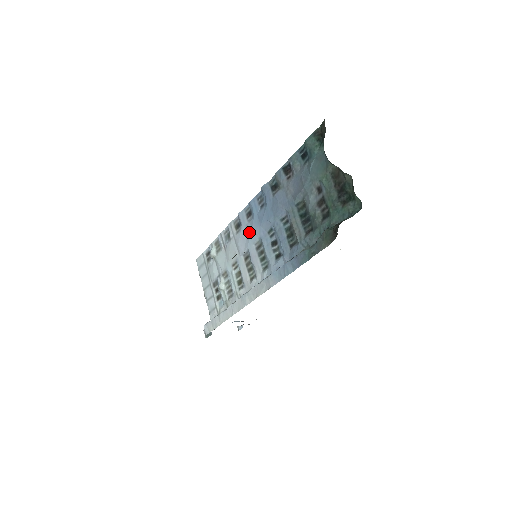
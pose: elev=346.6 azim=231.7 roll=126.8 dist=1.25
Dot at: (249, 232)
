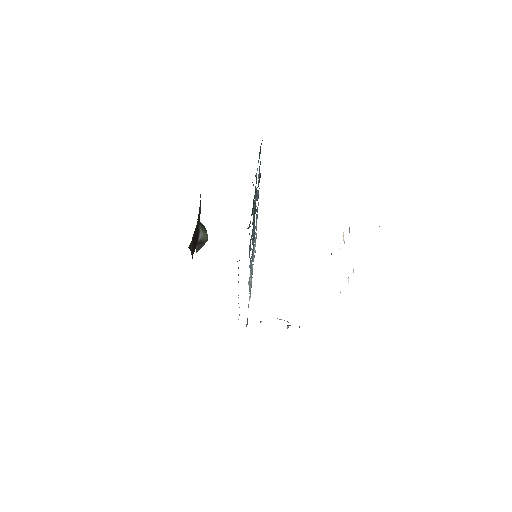
Dot at: occluded
